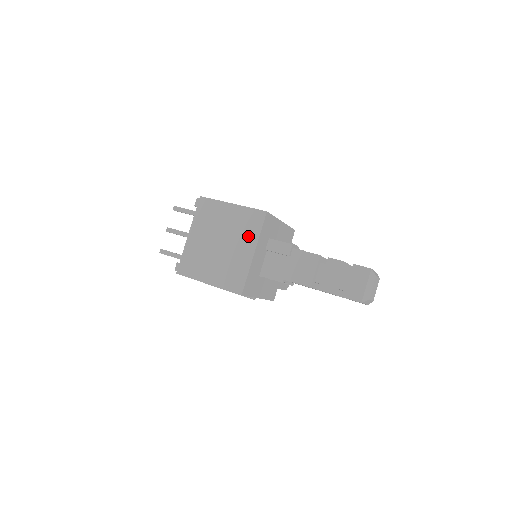
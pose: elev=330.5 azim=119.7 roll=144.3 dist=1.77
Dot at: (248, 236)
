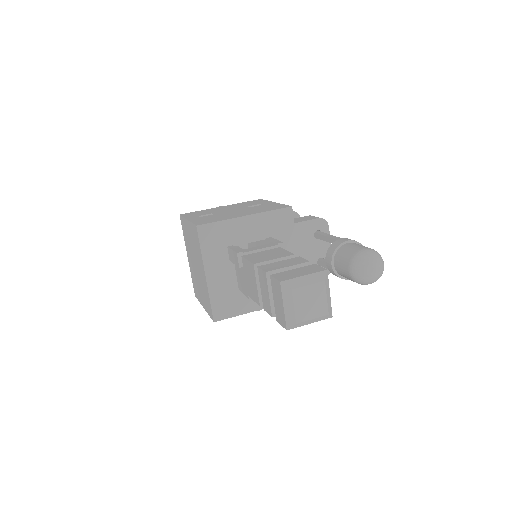
Dot at: (199, 256)
